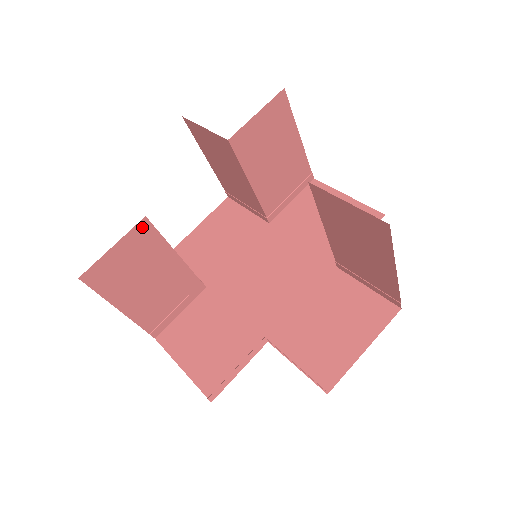
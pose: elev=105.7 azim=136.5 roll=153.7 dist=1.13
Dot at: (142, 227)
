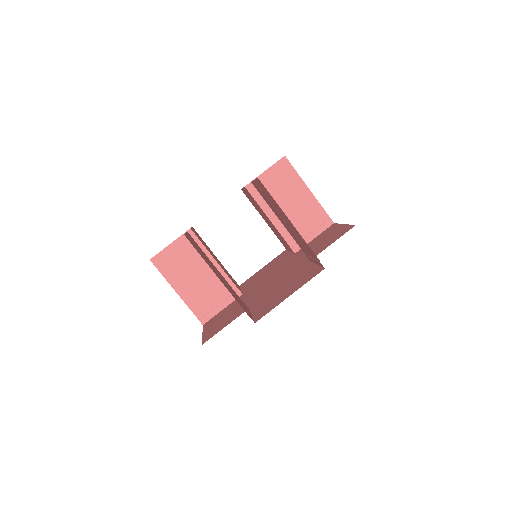
Dot at: occluded
